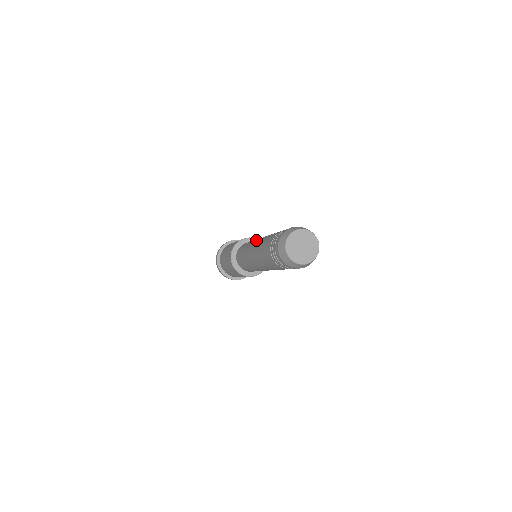
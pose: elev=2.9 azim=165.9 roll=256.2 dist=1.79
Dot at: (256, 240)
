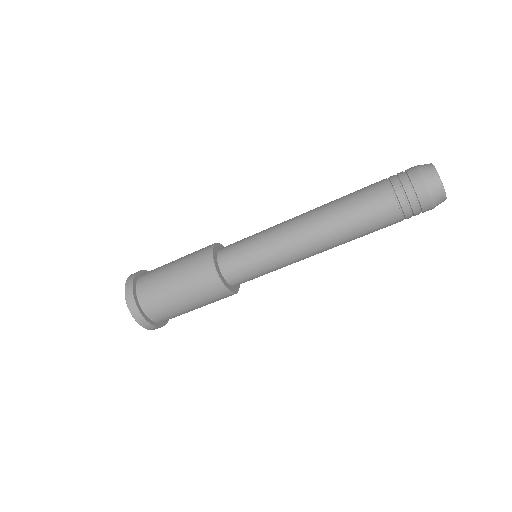
Dot at: occluded
